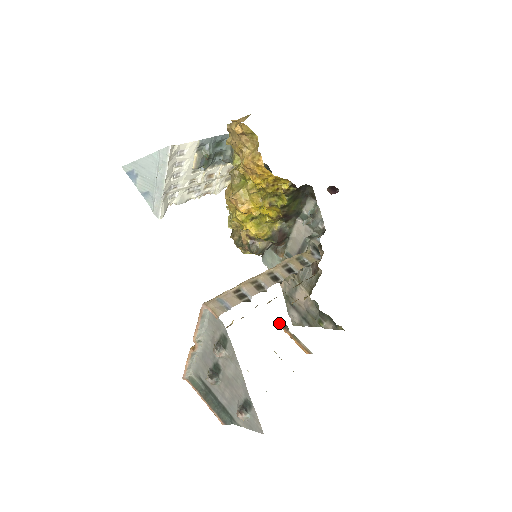
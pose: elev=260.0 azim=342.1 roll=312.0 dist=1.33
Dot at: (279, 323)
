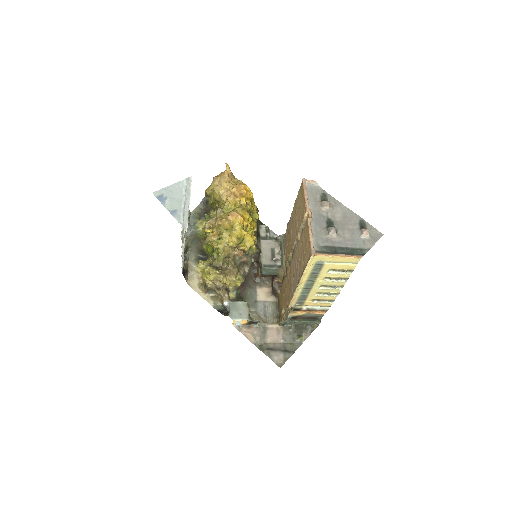
Dot at: (292, 310)
